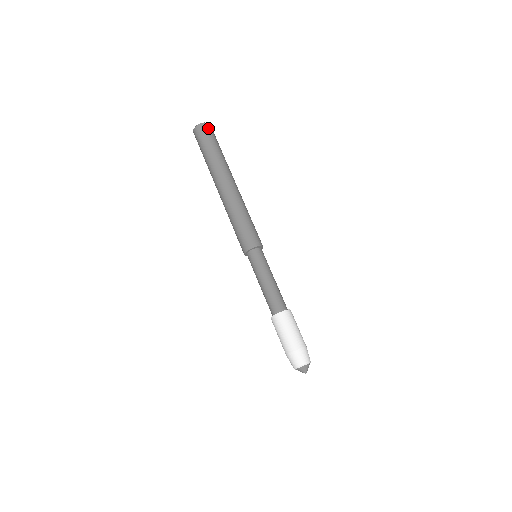
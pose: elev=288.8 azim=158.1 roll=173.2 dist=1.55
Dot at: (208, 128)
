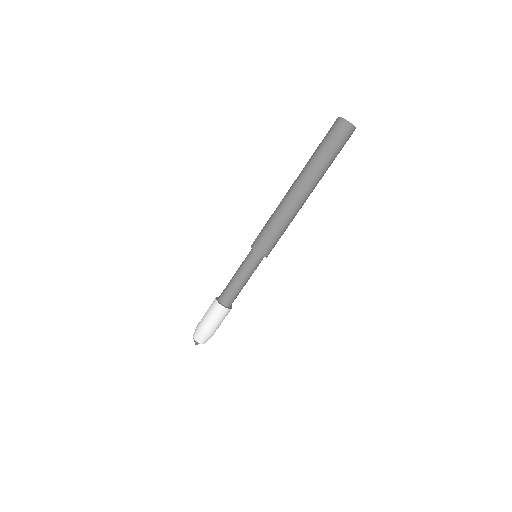
Dot at: occluded
